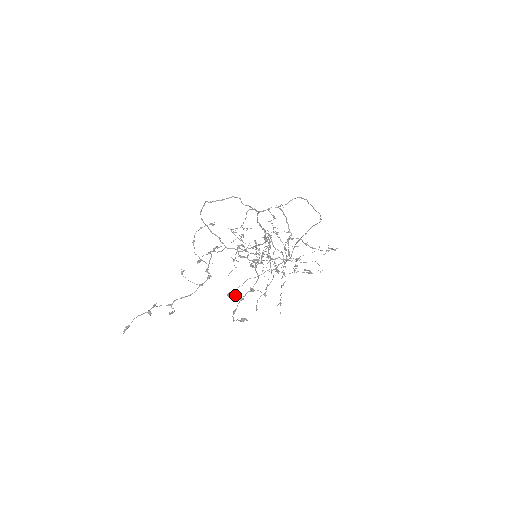
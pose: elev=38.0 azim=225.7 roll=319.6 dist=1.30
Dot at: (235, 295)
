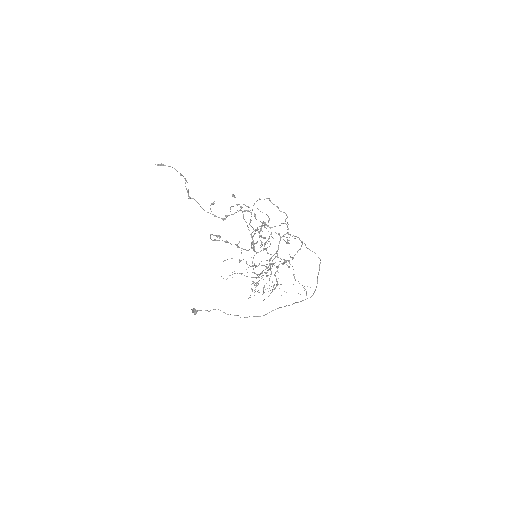
Dot at: occluded
